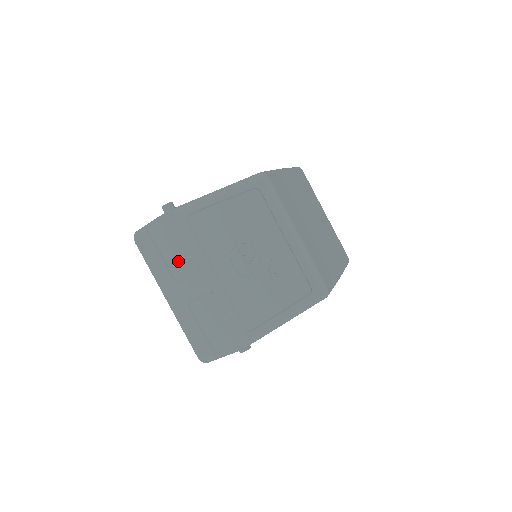
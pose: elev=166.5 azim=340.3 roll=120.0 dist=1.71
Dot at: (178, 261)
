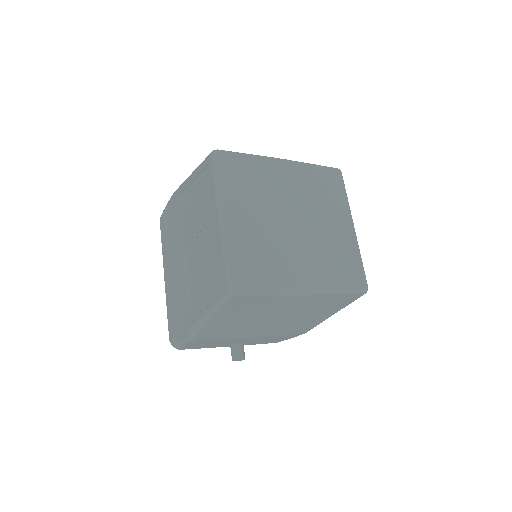
Dot at: (173, 239)
